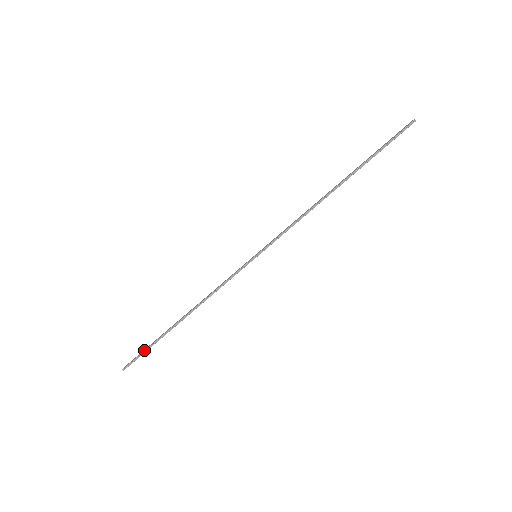
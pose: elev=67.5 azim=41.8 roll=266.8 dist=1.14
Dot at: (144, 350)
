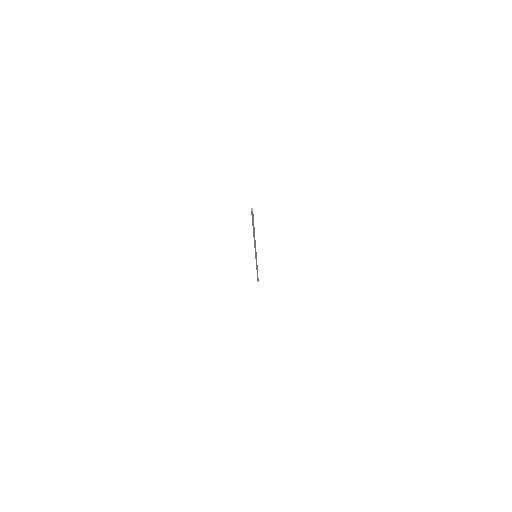
Dot at: (257, 278)
